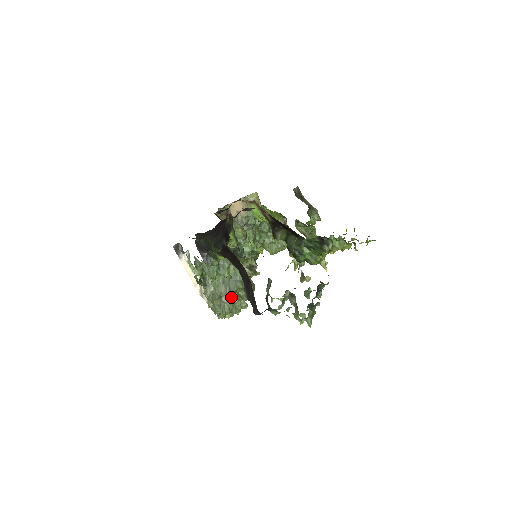
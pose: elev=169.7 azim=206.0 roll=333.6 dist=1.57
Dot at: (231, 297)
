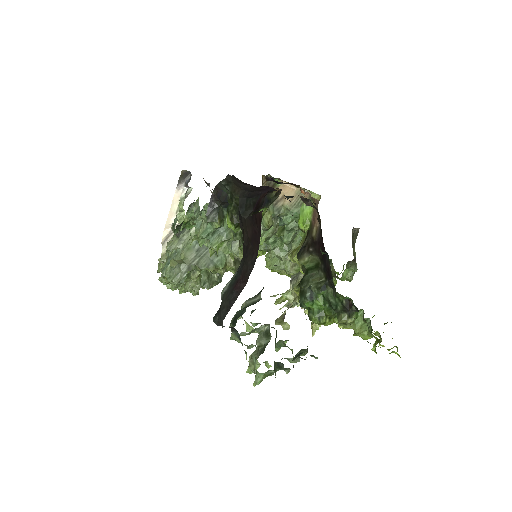
Dot at: (192, 271)
